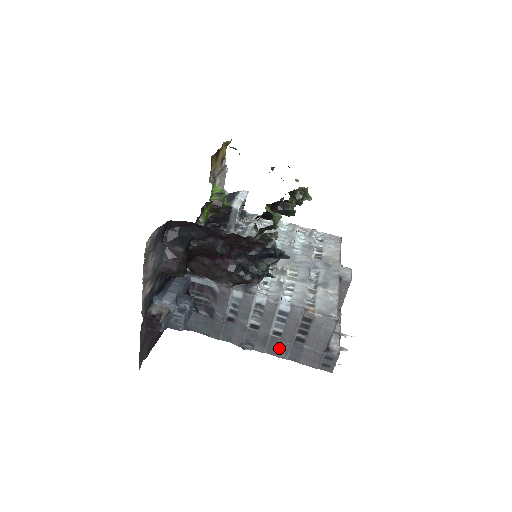
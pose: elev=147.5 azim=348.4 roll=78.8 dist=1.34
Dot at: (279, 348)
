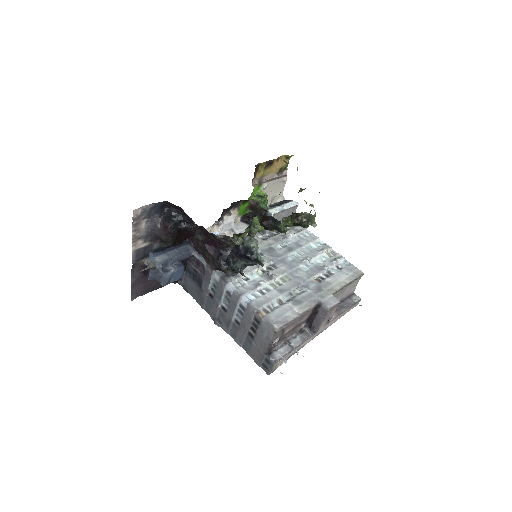
Dot at: (237, 335)
